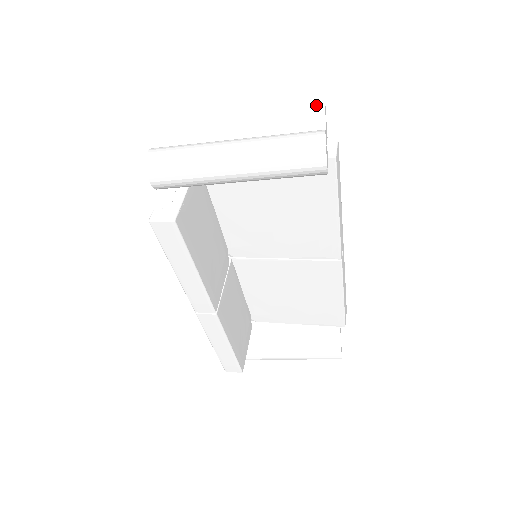
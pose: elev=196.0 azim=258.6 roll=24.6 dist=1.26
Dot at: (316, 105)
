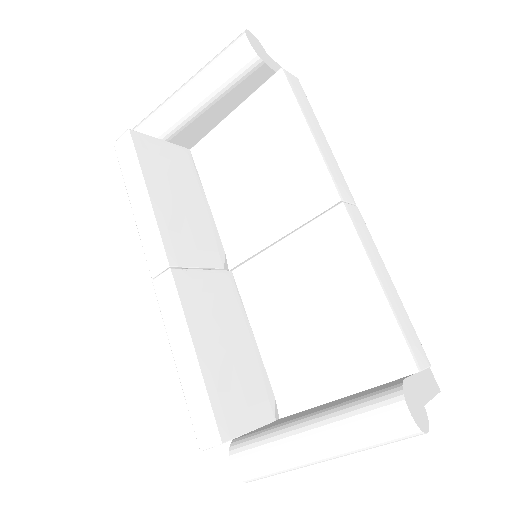
Dot at: occluded
